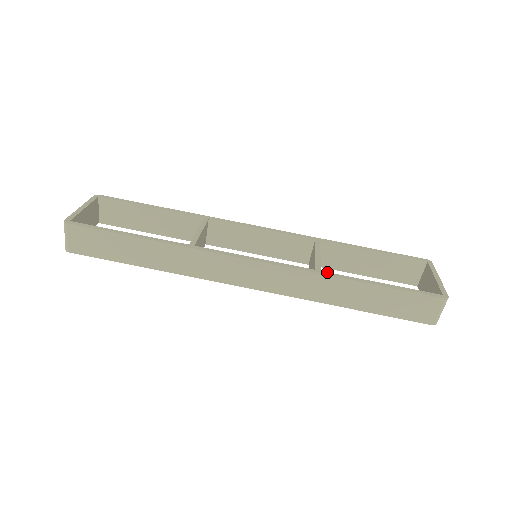
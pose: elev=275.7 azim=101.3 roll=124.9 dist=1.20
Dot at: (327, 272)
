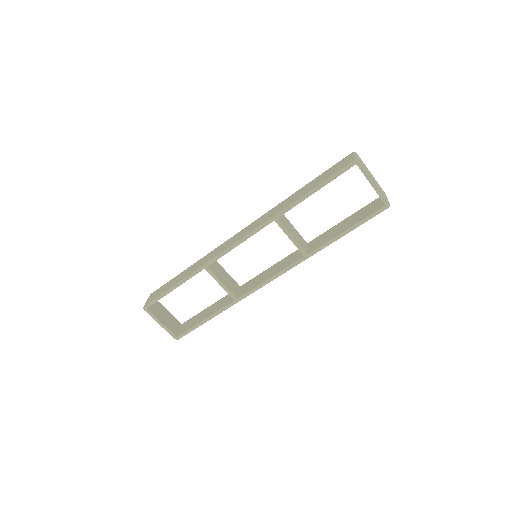
Dot at: (311, 253)
